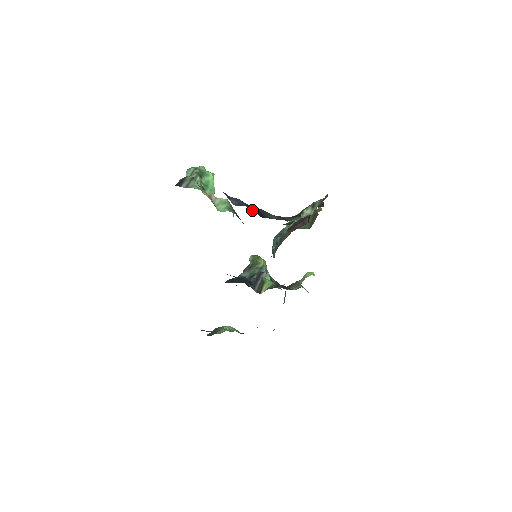
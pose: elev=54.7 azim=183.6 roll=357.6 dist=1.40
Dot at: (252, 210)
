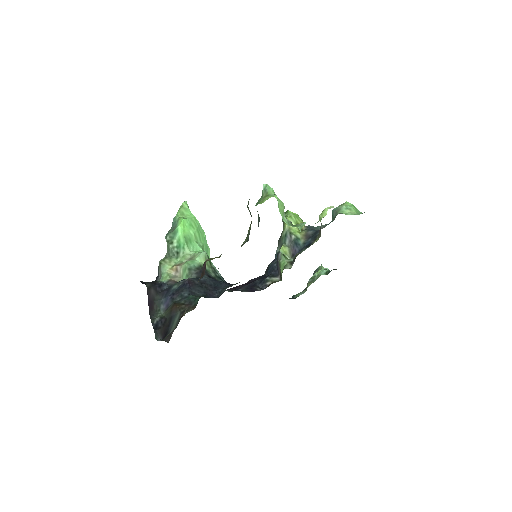
Dot at: (167, 318)
